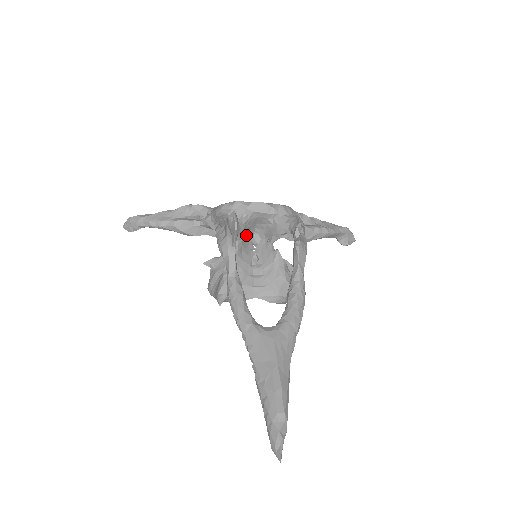
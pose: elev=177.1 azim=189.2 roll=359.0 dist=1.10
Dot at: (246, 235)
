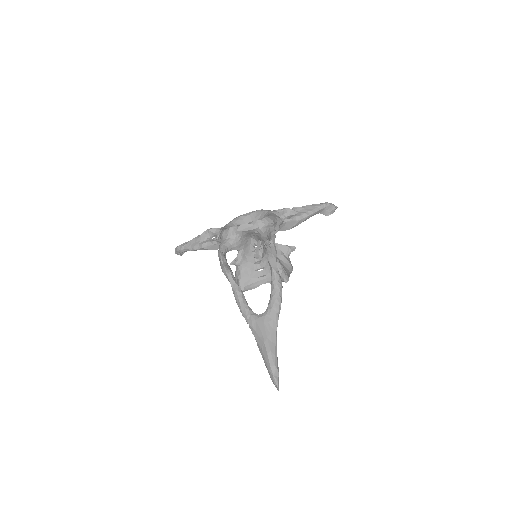
Dot at: (245, 244)
